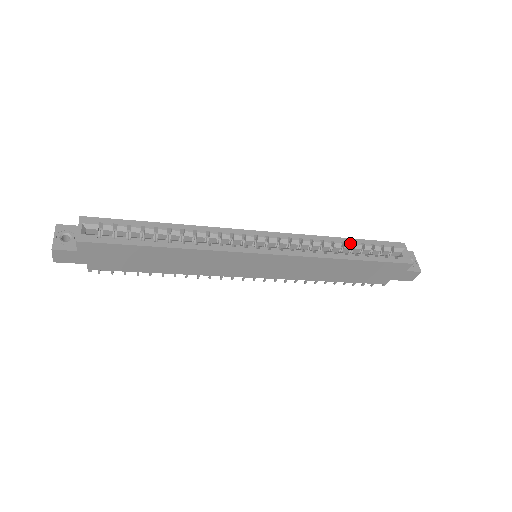
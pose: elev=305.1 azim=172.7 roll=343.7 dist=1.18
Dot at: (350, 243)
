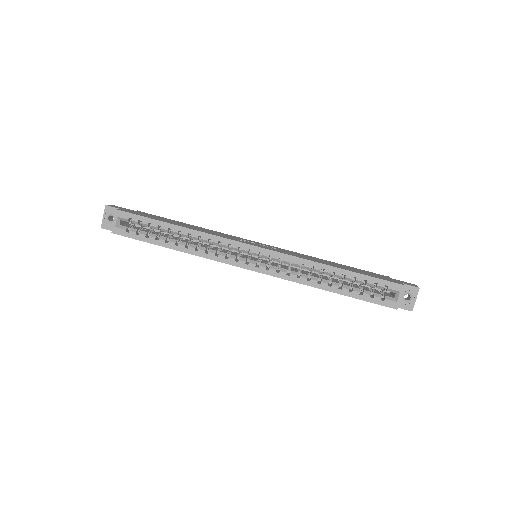
Dot at: (341, 275)
